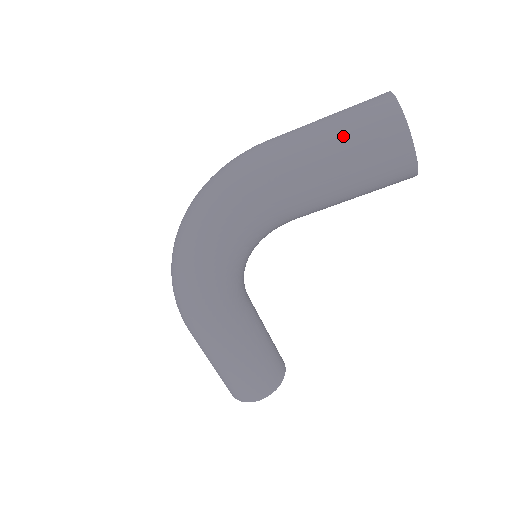
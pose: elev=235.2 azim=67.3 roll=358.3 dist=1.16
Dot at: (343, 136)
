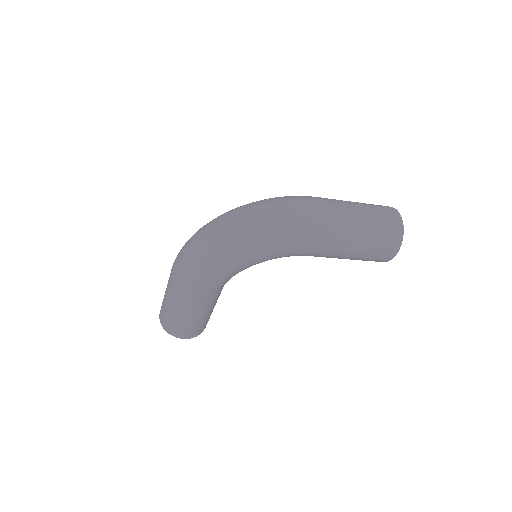
Dot at: (371, 232)
